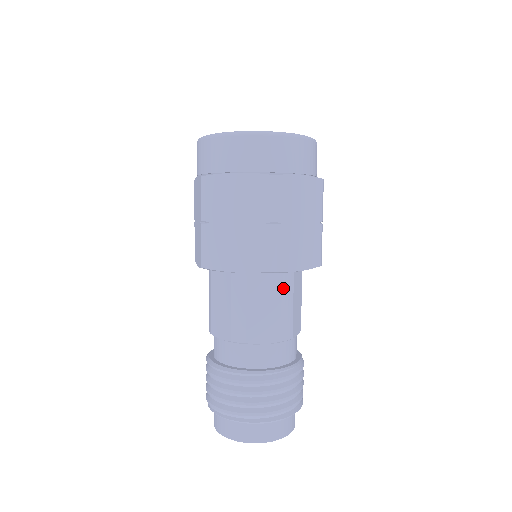
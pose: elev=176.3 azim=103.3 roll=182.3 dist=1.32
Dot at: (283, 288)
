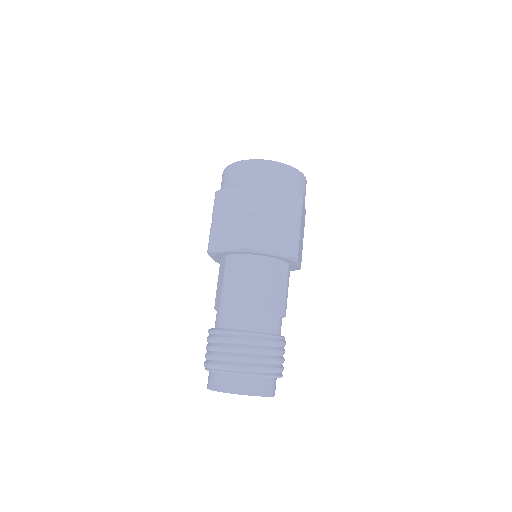
Dot at: (288, 276)
